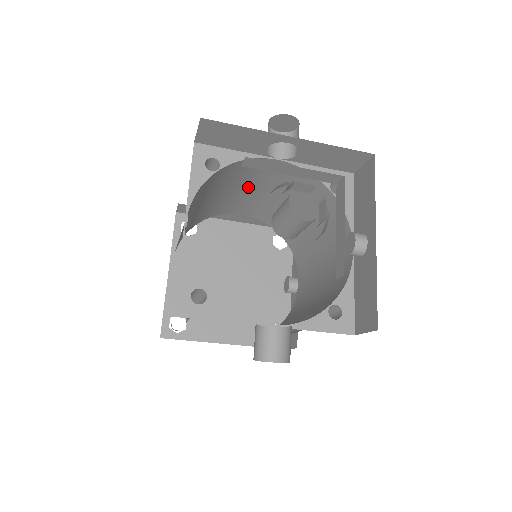
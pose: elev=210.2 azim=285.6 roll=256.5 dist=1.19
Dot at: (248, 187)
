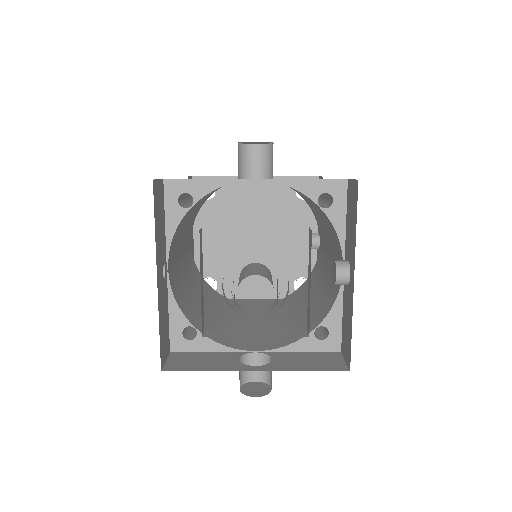
Dot at: occluded
